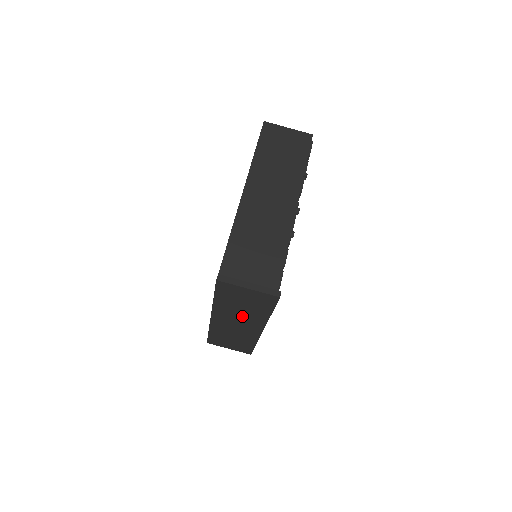
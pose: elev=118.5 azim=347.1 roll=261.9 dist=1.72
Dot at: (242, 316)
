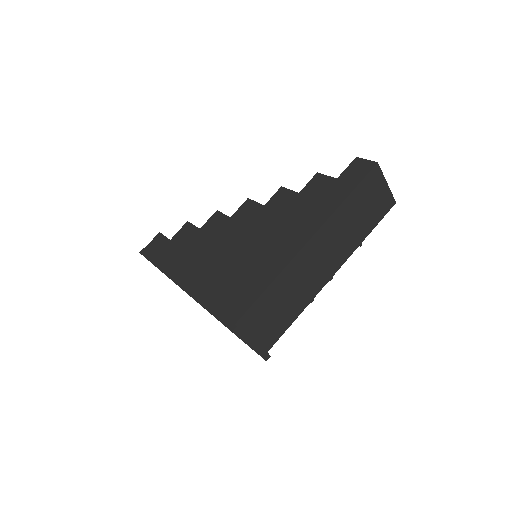
Dot at: occluded
